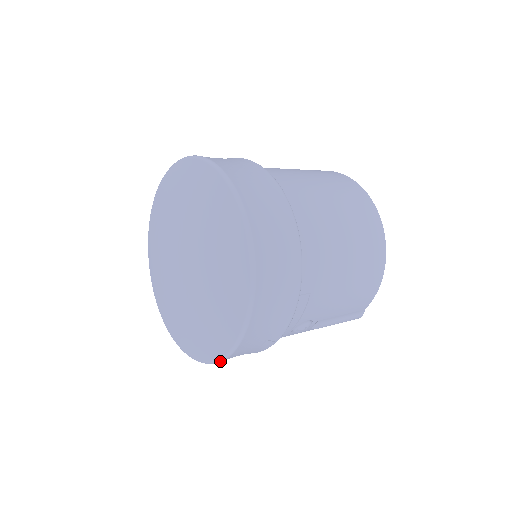
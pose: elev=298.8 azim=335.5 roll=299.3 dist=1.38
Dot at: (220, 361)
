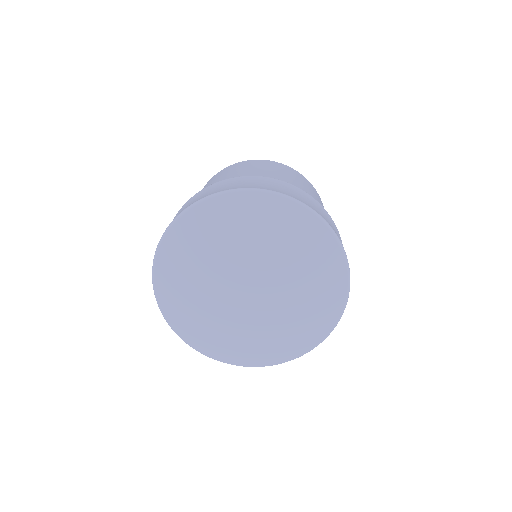
Dot at: occluded
